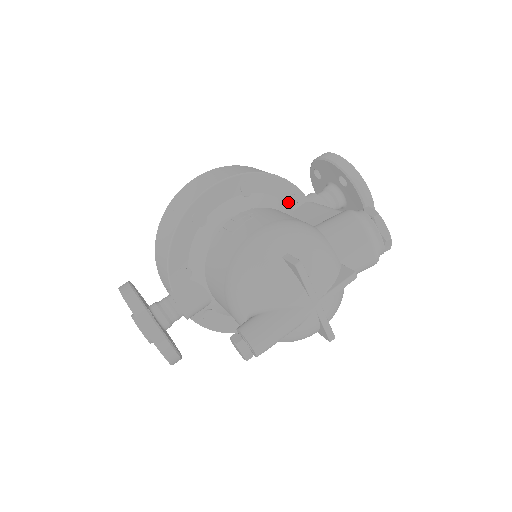
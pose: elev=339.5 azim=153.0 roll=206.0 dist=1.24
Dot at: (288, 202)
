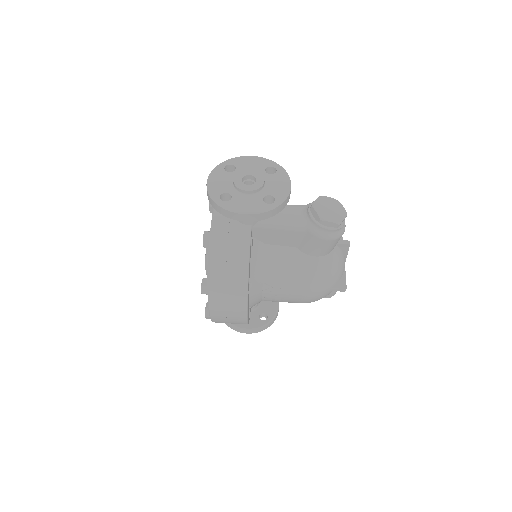
Dot at: (252, 246)
